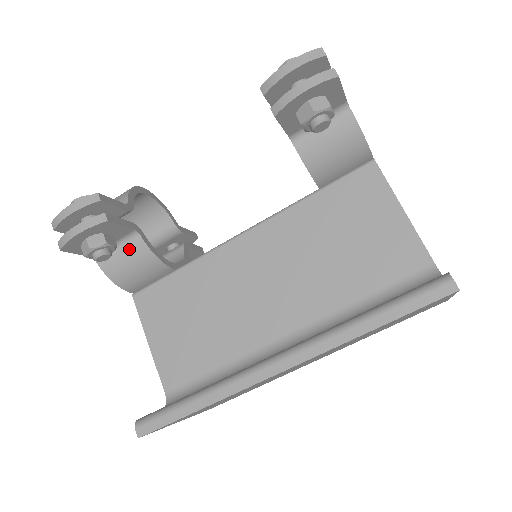
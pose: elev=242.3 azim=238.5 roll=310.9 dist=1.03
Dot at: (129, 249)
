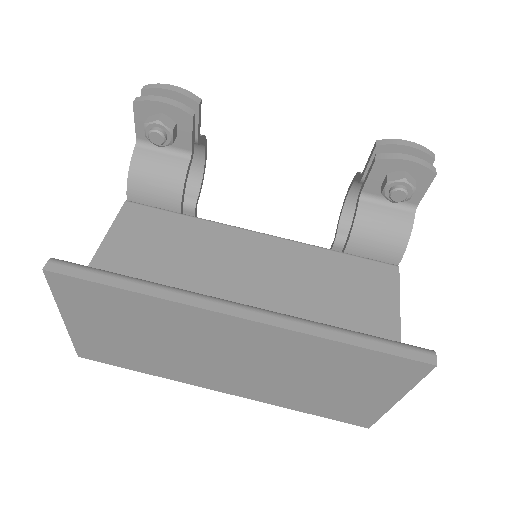
Dot at: (171, 161)
